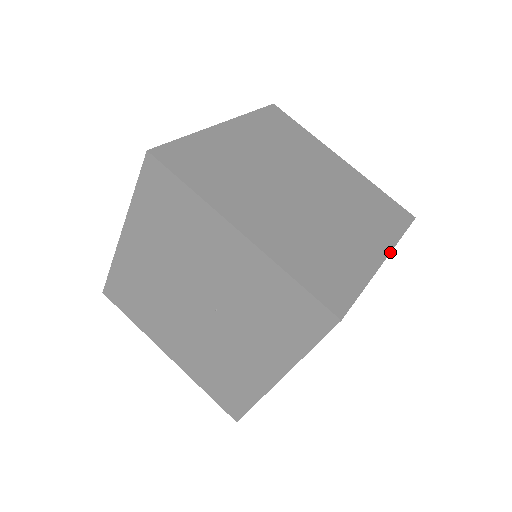
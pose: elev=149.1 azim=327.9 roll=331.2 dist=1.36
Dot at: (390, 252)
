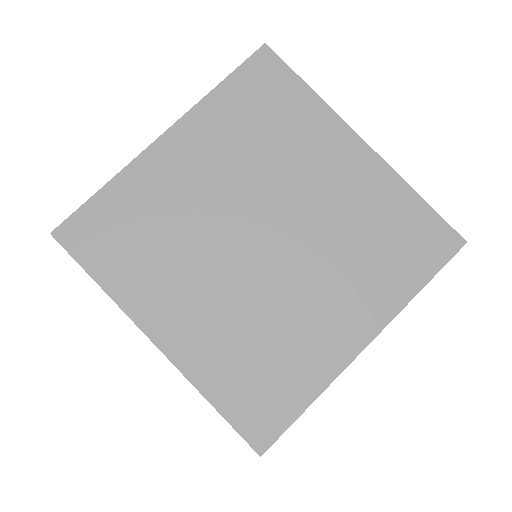
Dot at: (382, 329)
